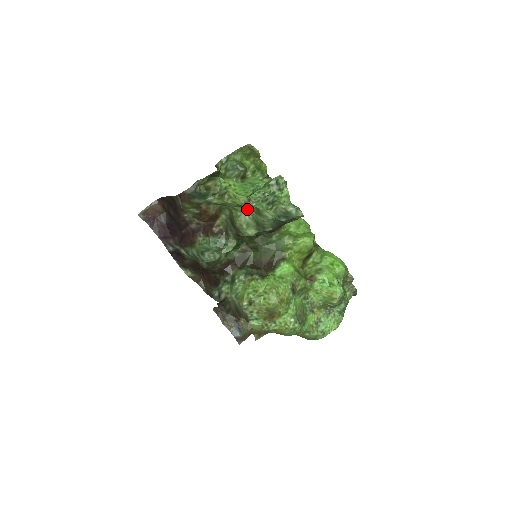
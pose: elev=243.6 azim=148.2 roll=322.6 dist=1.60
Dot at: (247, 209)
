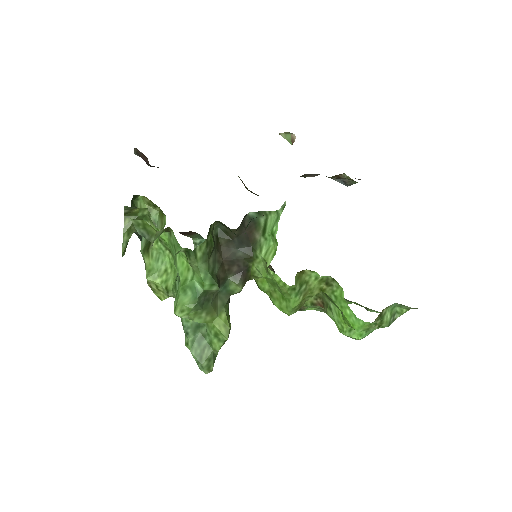
Dot at: occluded
